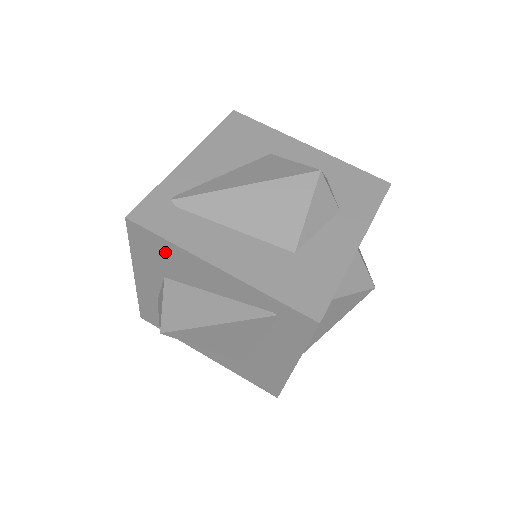
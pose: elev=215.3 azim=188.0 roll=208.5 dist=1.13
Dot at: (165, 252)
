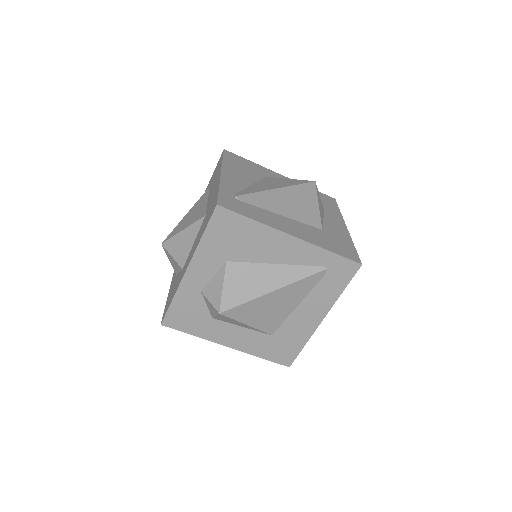
Dot at: (243, 232)
